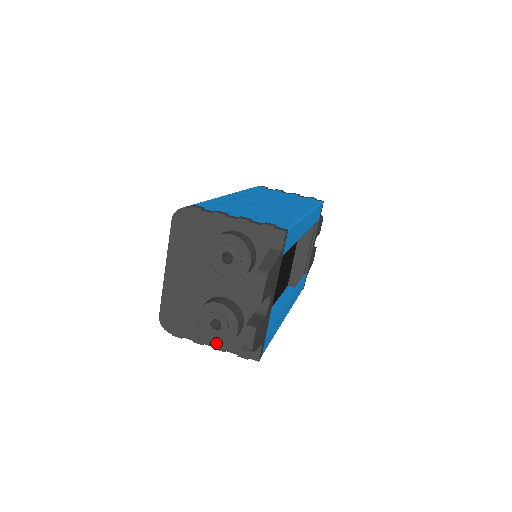
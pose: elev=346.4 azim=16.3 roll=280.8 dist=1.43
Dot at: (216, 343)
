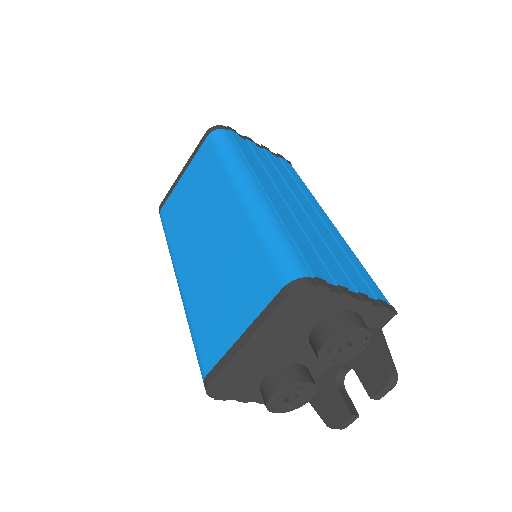
Dot at: (281, 411)
